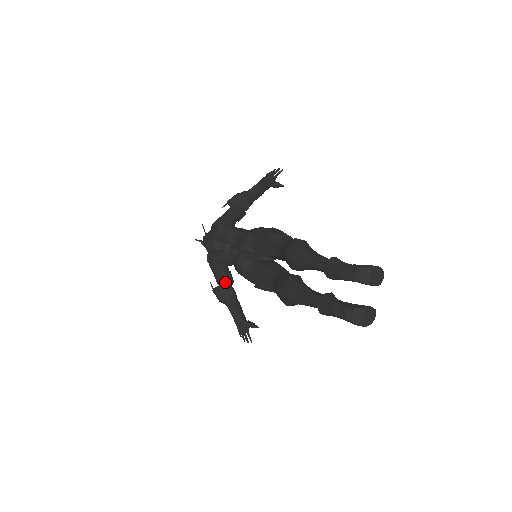
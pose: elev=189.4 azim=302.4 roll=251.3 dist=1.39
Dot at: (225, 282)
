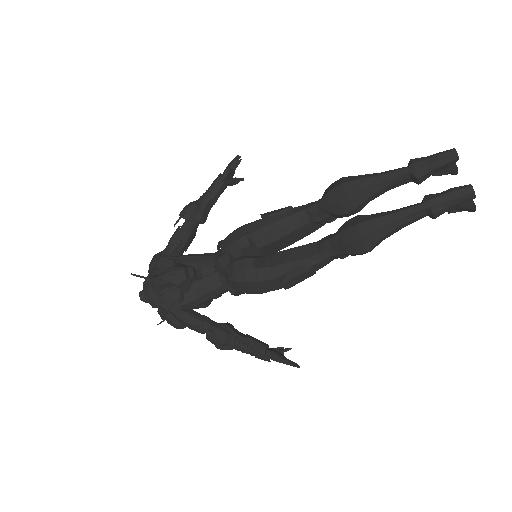
Dot at: (211, 322)
